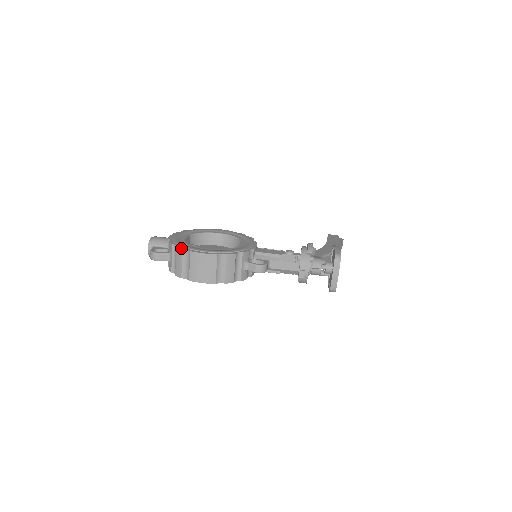
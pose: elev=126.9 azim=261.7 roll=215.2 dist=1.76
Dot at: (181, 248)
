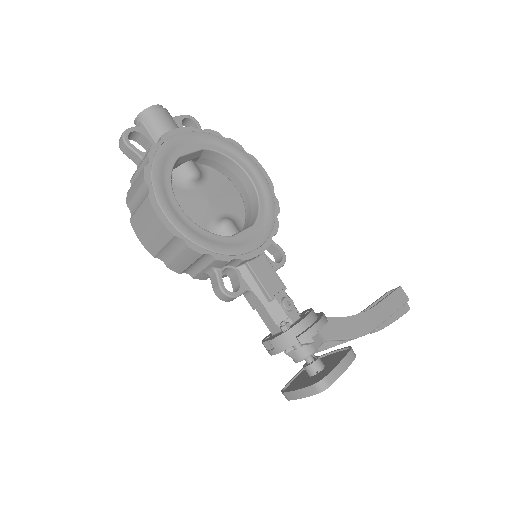
Dot at: (145, 177)
